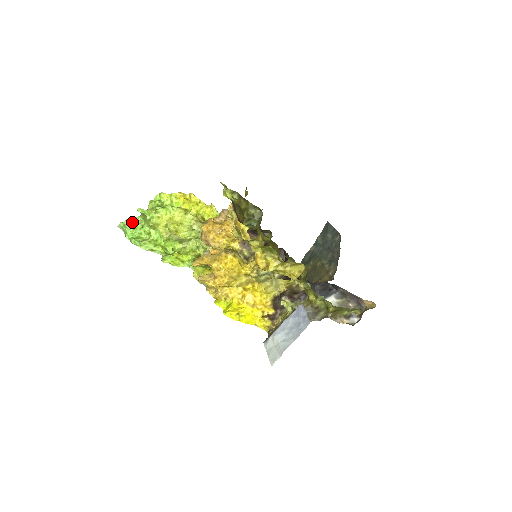
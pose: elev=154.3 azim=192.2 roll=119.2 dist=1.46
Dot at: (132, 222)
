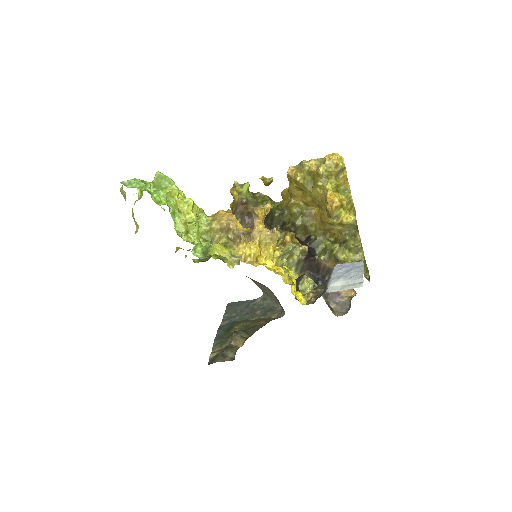
Dot at: occluded
